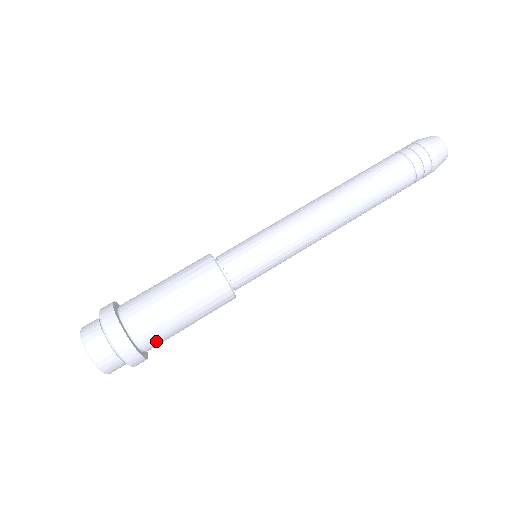
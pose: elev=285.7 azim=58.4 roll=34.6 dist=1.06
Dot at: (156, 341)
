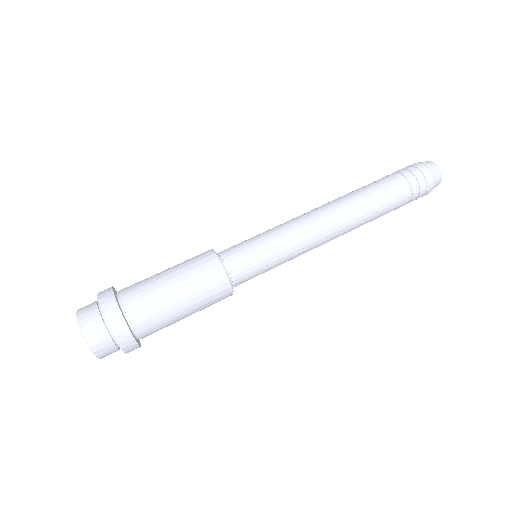
Dot at: (151, 327)
